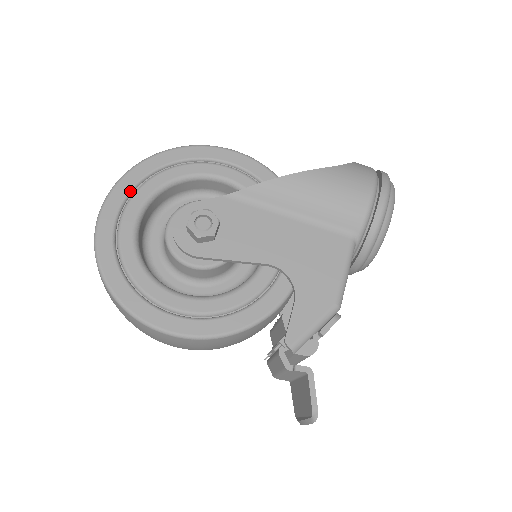
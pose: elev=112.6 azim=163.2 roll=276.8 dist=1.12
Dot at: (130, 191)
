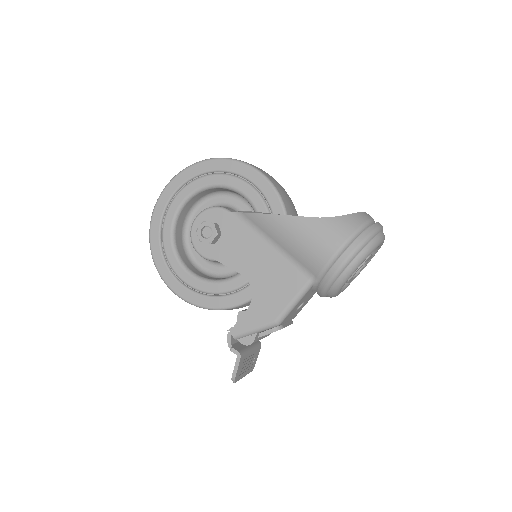
Dot at: (181, 185)
